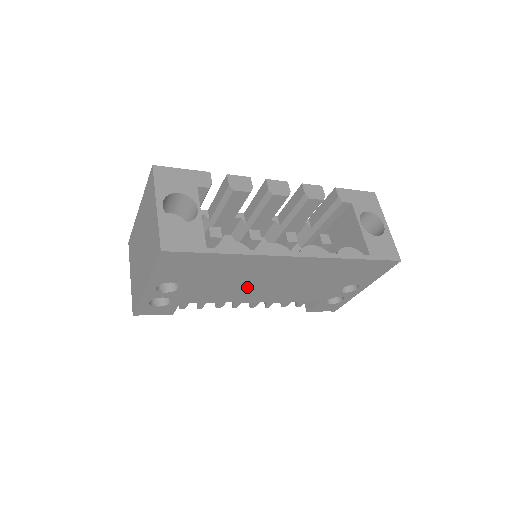
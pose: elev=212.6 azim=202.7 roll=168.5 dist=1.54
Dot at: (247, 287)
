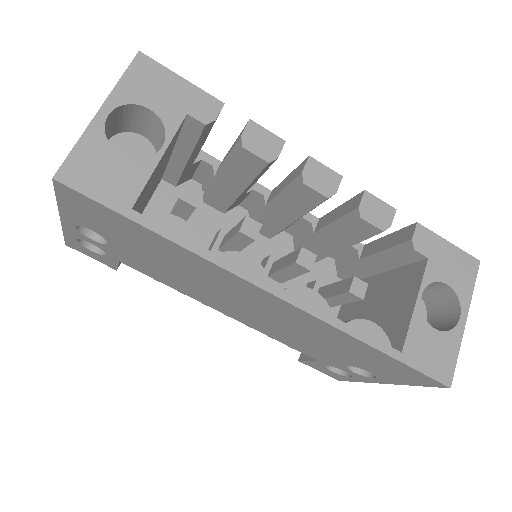
Dot at: (206, 292)
